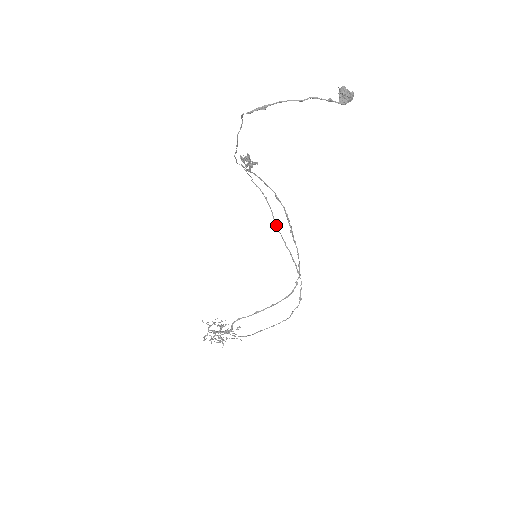
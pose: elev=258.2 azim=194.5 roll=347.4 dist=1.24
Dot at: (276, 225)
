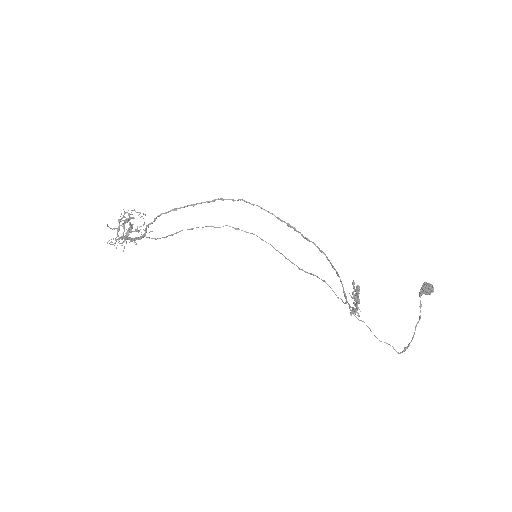
Dot at: (302, 270)
